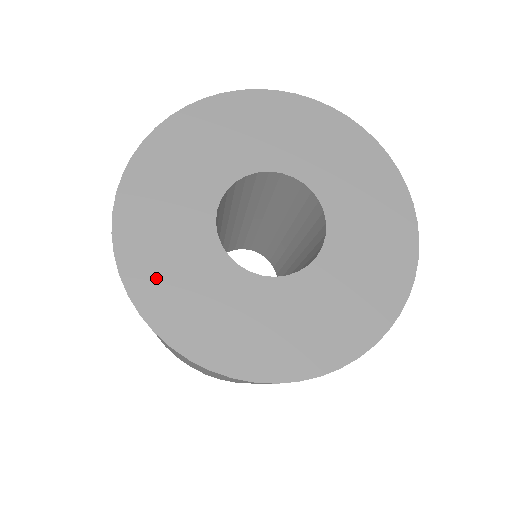
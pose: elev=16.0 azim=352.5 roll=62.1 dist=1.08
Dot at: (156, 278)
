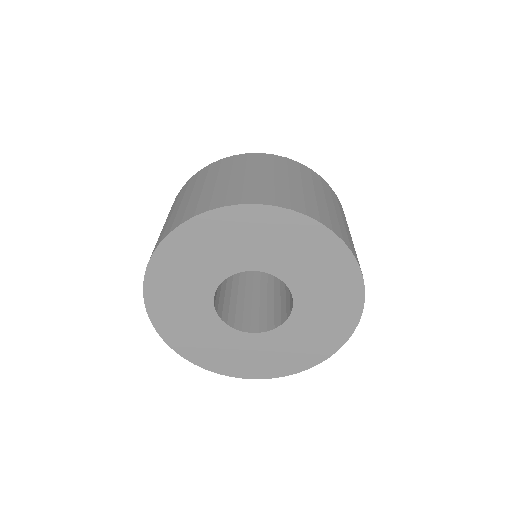
Dot at: (213, 358)
